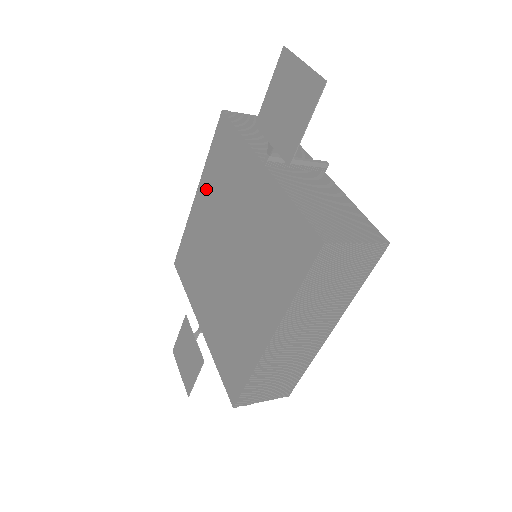
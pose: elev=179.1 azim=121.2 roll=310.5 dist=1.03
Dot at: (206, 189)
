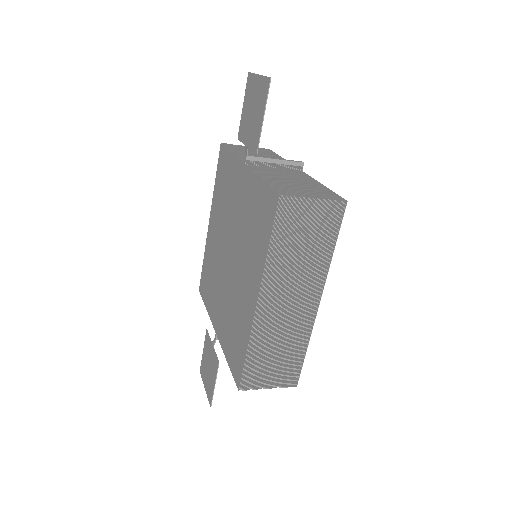
Dot at: (215, 211)
